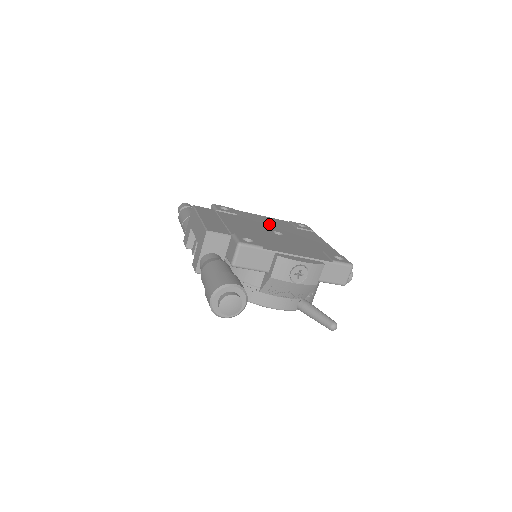
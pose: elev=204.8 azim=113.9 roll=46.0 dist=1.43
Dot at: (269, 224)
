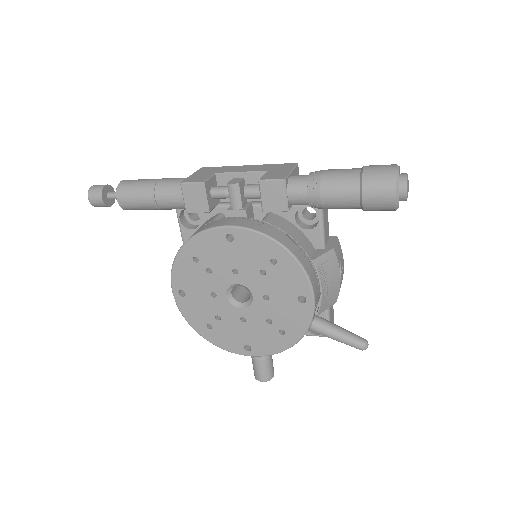
Dot at: occluded
